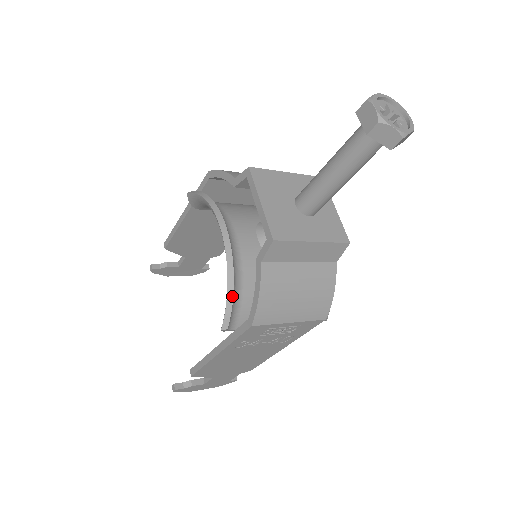
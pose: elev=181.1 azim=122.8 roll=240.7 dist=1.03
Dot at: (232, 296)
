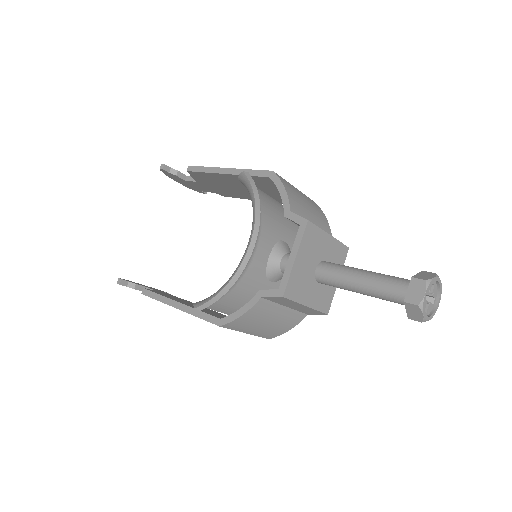
Dot at: (221, 296)
